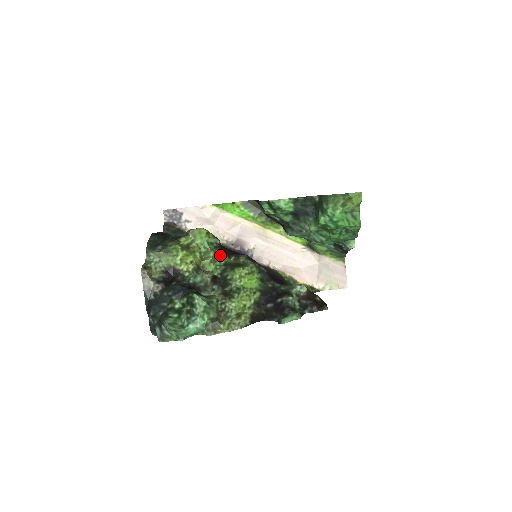
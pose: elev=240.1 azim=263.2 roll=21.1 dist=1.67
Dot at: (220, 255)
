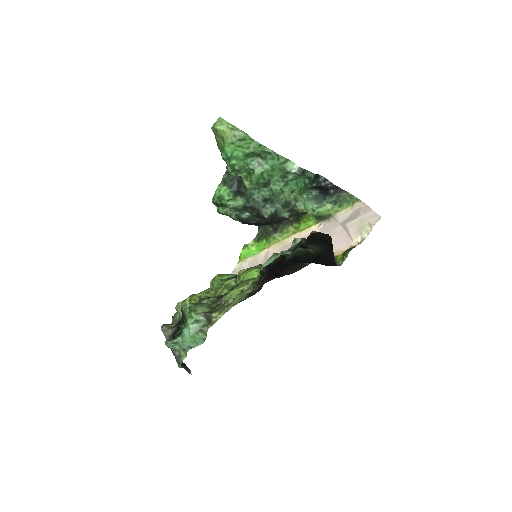
Dot at: occluded
